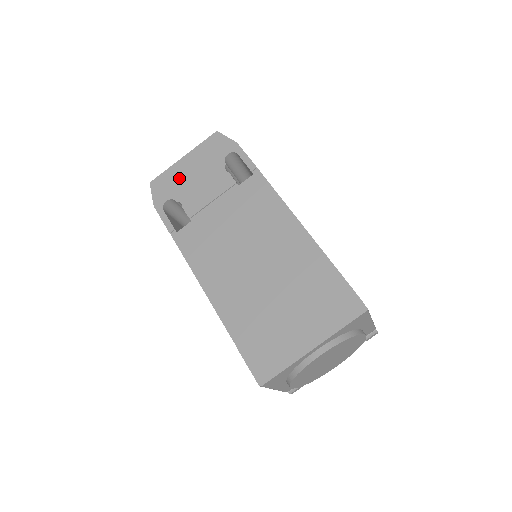
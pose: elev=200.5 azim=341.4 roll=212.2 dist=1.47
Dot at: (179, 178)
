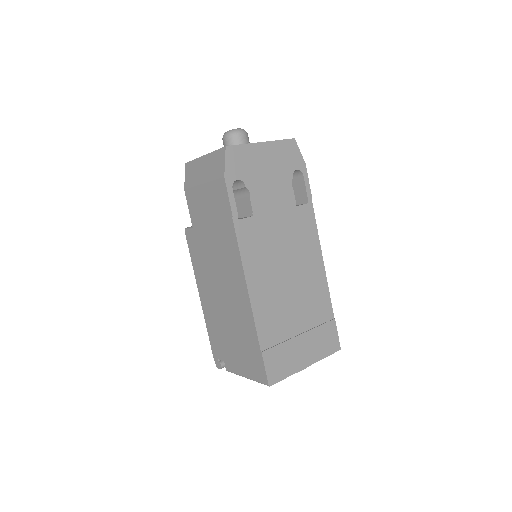
Dot at: (254, 163)
